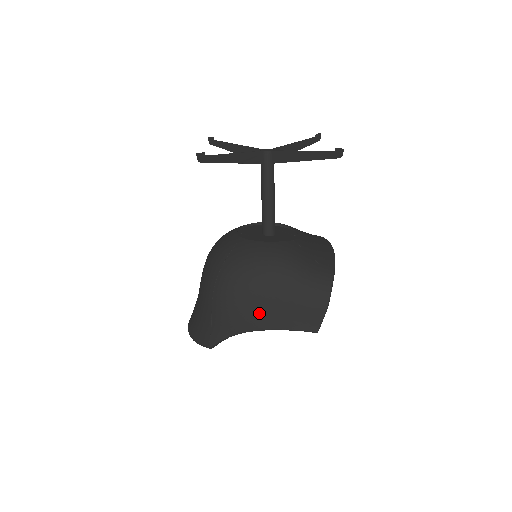
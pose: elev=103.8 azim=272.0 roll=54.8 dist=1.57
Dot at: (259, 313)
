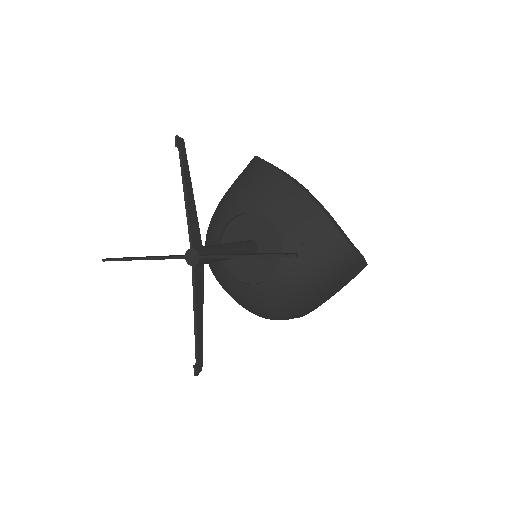
Dot at: (320, 302)
